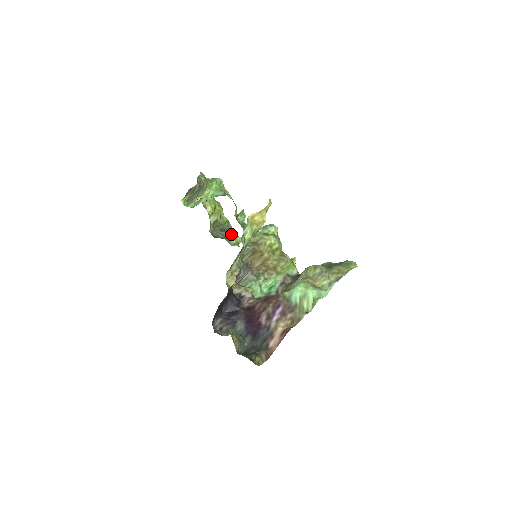
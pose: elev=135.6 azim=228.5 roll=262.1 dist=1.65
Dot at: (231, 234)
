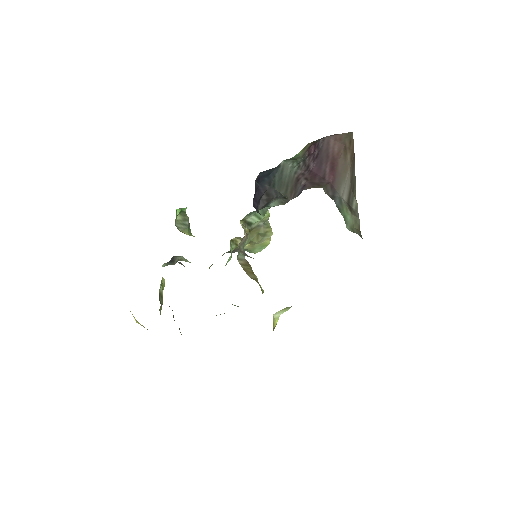
Dot at: occluded
